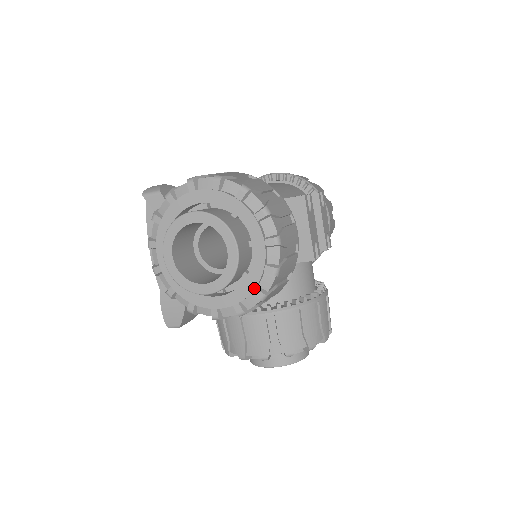
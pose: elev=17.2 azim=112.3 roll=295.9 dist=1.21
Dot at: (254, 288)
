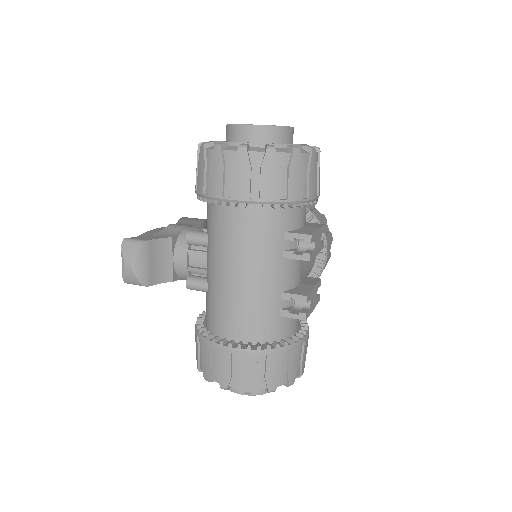
Dot at: occluded
